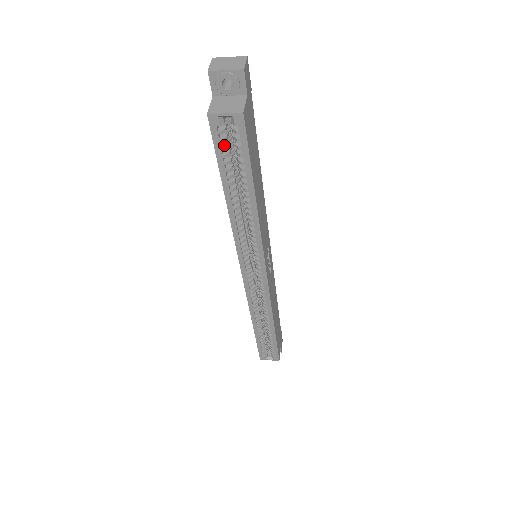
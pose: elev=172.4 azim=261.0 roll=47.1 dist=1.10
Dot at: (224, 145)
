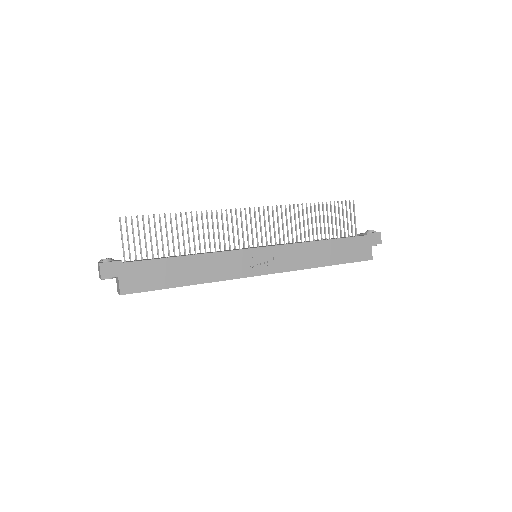
Dot at: occluded
